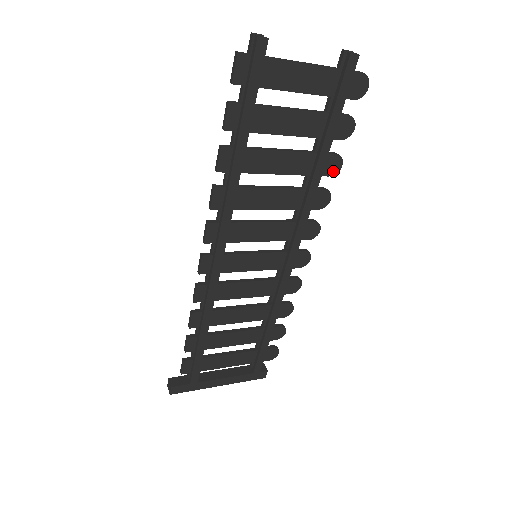
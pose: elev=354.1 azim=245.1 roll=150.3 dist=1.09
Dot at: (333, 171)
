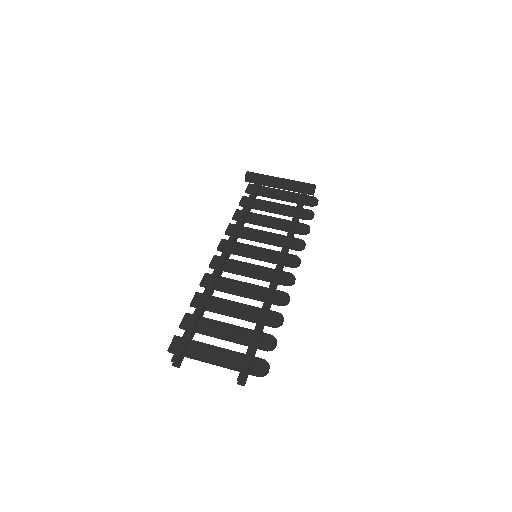
Dot at: (278, 318)
